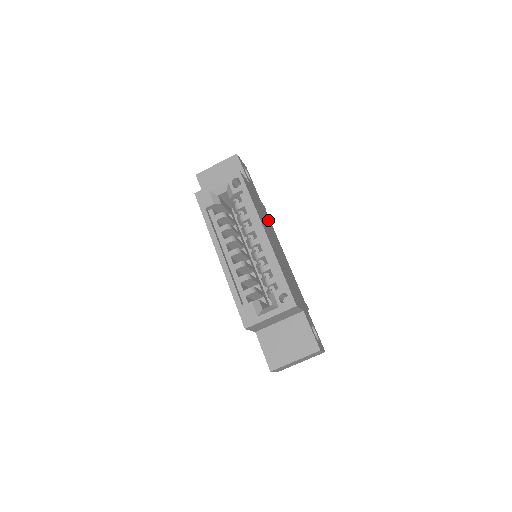
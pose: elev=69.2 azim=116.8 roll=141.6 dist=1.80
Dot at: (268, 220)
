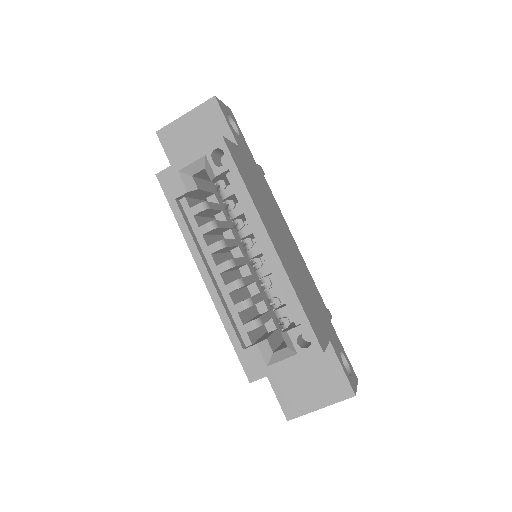
Dot at: (269, 195)
